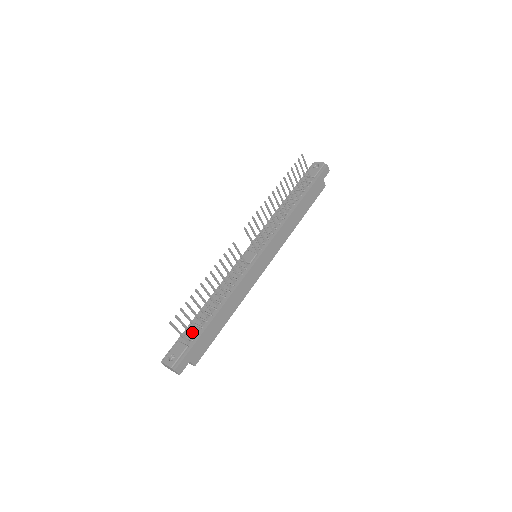
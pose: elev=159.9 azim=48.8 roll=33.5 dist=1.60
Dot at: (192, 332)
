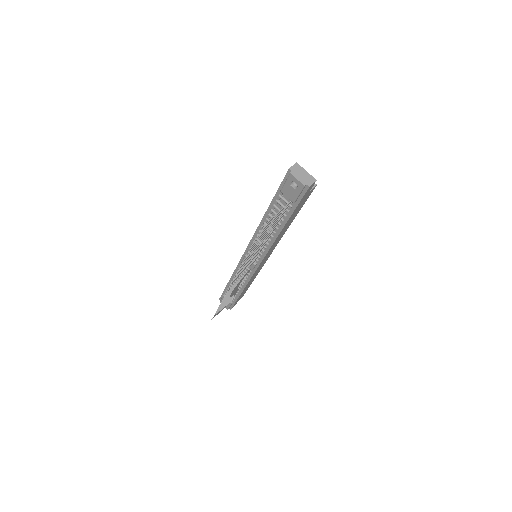
Dot at: occluded
